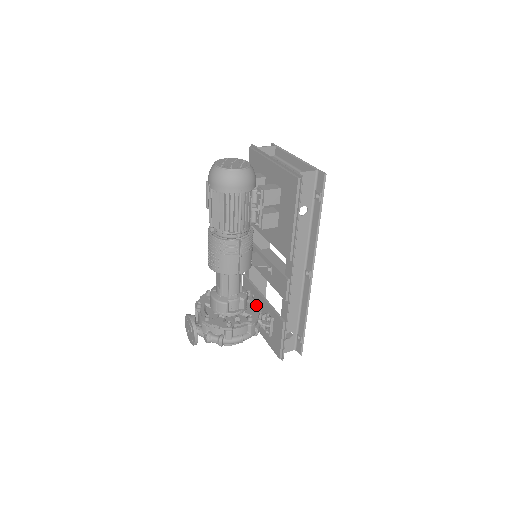
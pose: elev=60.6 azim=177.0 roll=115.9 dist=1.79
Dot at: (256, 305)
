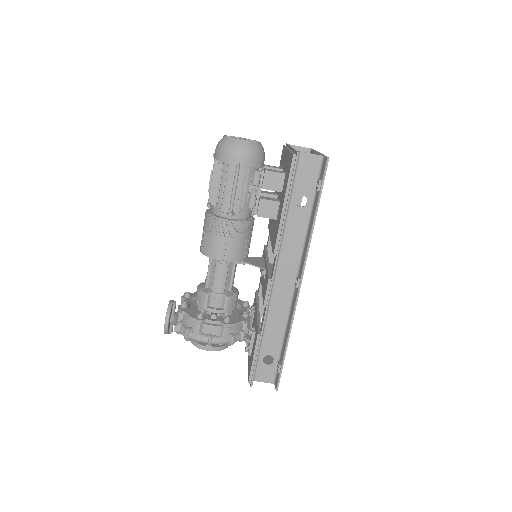
Dot at: (243, 312)
